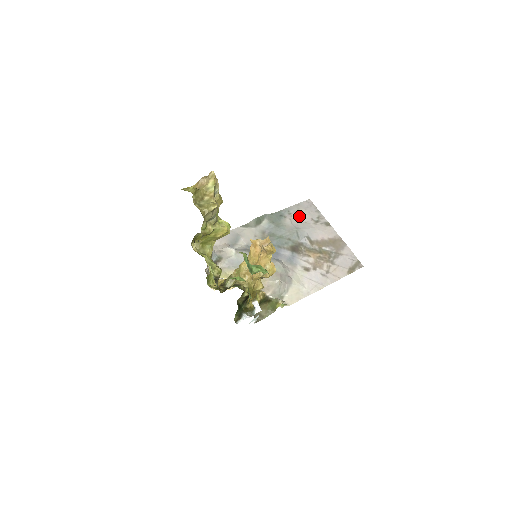
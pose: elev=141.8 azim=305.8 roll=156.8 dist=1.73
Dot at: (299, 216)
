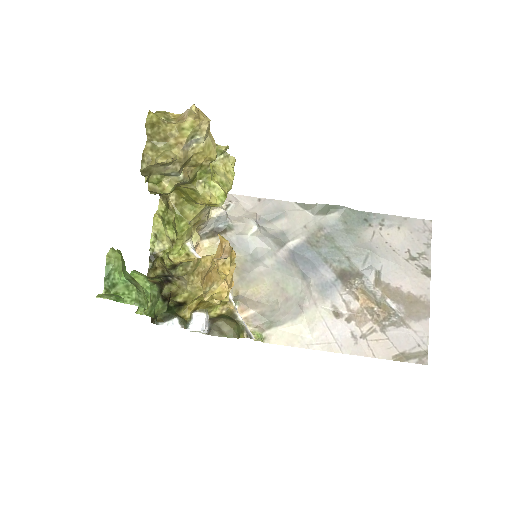
Dot at: (392, 235)
